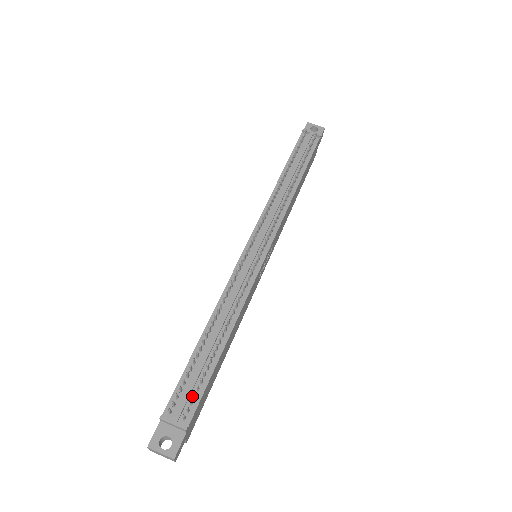
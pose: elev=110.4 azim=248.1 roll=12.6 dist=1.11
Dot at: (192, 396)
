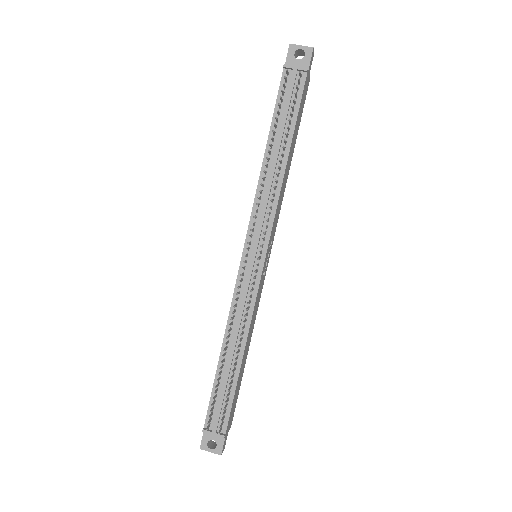
Dot at: (223, 411)
